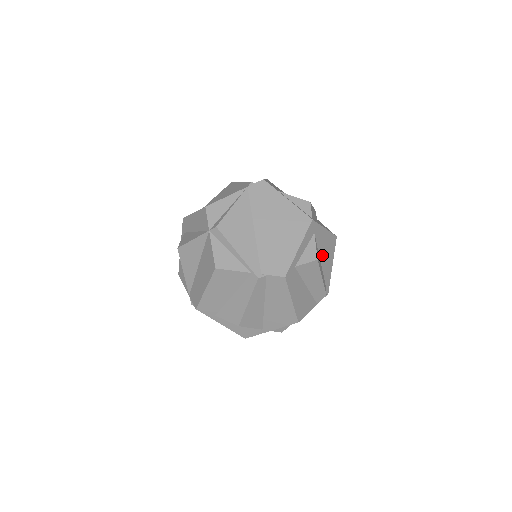
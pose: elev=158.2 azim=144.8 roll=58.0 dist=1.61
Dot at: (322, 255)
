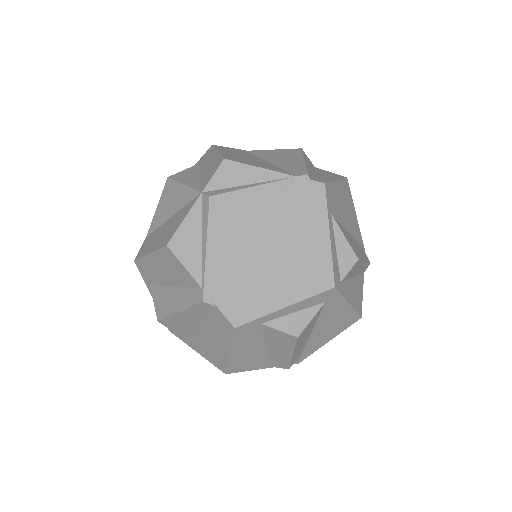
Dot at: (320, 327)
